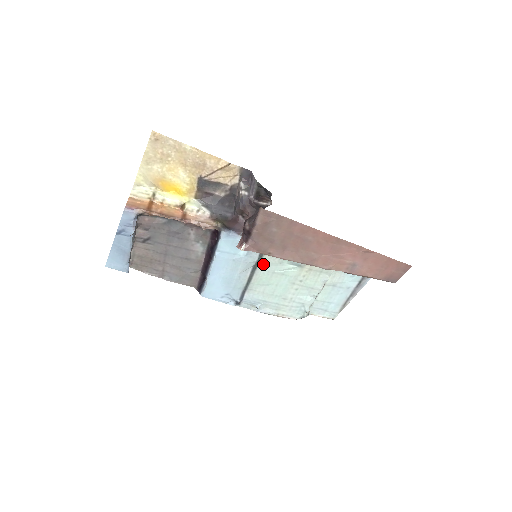
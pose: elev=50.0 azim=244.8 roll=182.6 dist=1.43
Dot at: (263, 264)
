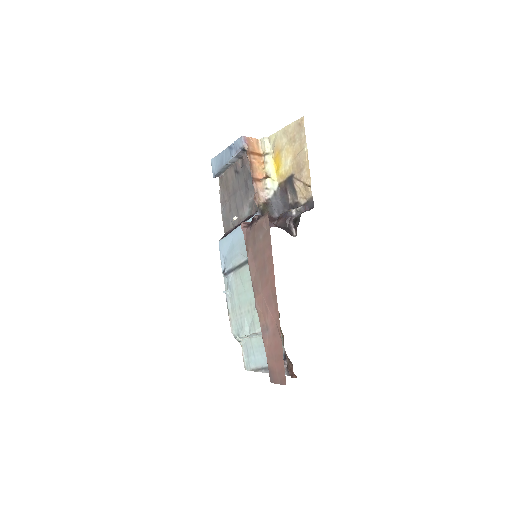
Dot at: occluded
